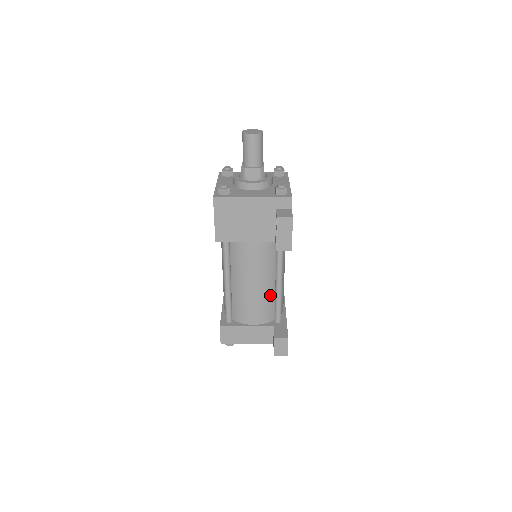
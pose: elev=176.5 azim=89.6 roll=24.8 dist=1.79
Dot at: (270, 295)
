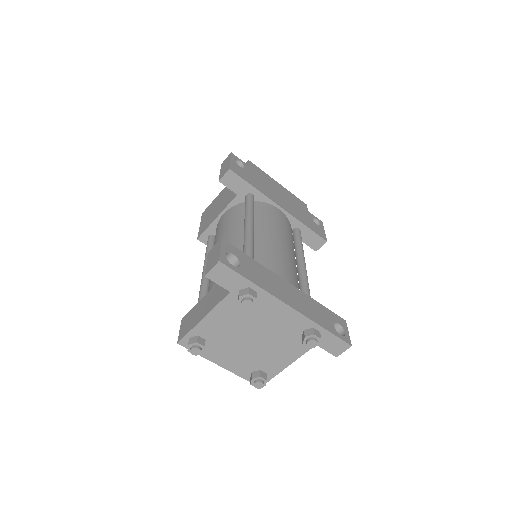
Dot at: (239, 248)
